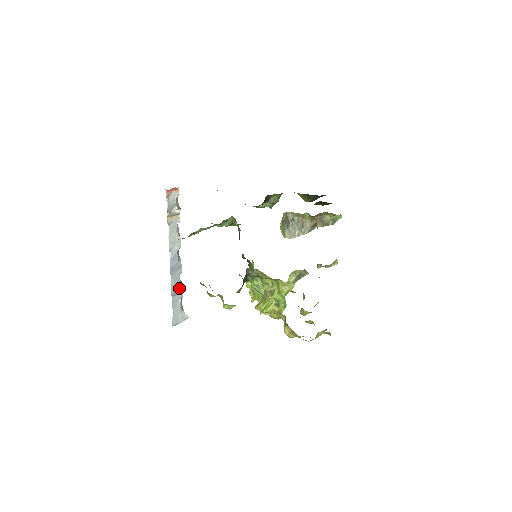
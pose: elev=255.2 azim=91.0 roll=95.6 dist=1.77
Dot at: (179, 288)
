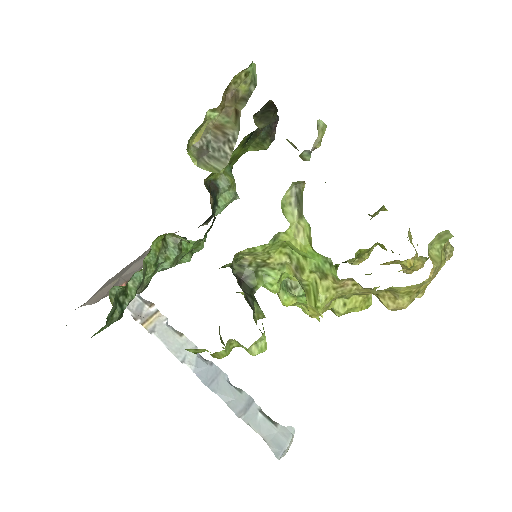
Dot at: (243, 399)
